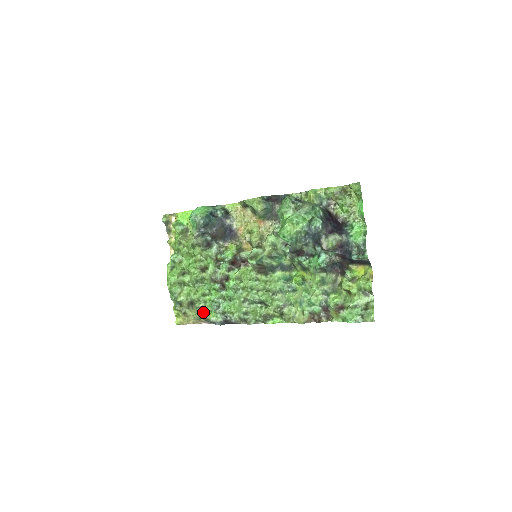
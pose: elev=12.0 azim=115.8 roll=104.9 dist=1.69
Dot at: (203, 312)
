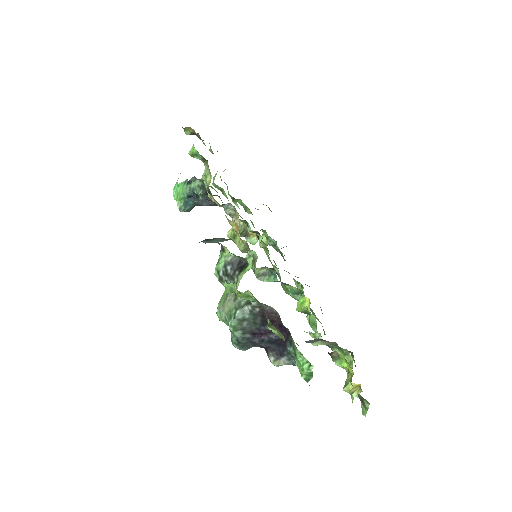
Dot at: occluded
